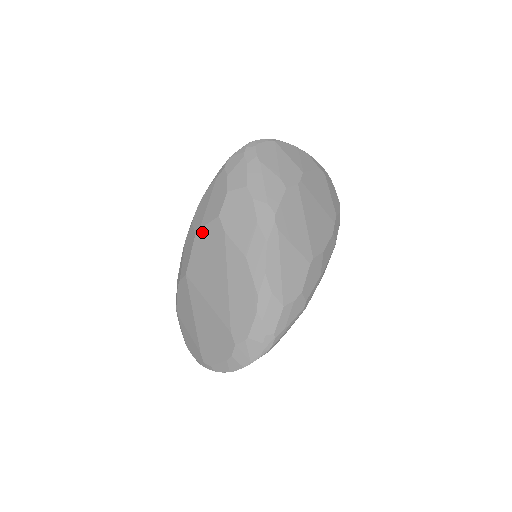
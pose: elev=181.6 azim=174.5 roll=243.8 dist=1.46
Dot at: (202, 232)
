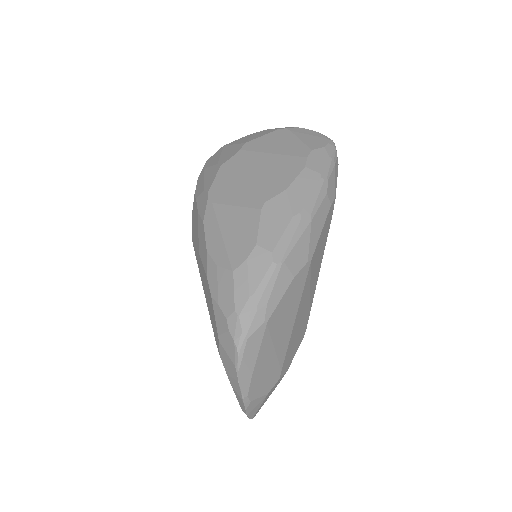
Dot at: occluded
